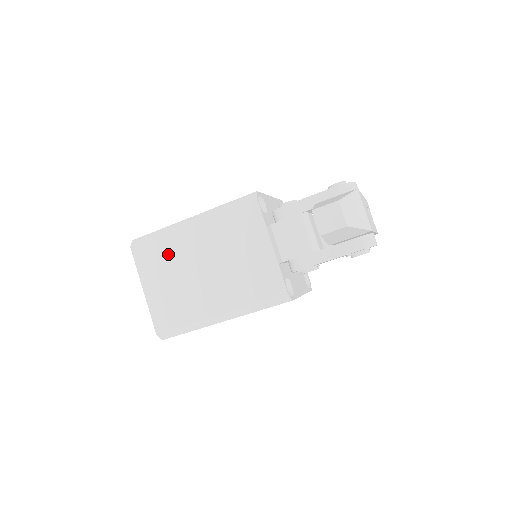
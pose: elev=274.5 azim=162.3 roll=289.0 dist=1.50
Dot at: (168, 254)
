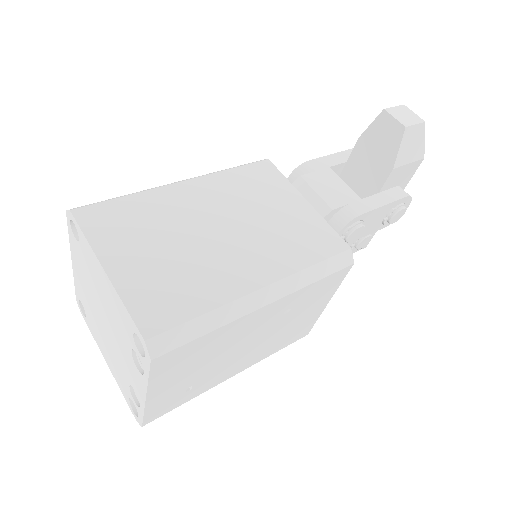
Dot at: (150, 216)
